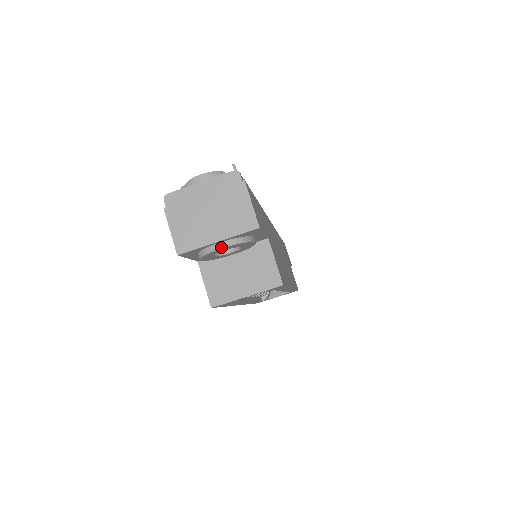
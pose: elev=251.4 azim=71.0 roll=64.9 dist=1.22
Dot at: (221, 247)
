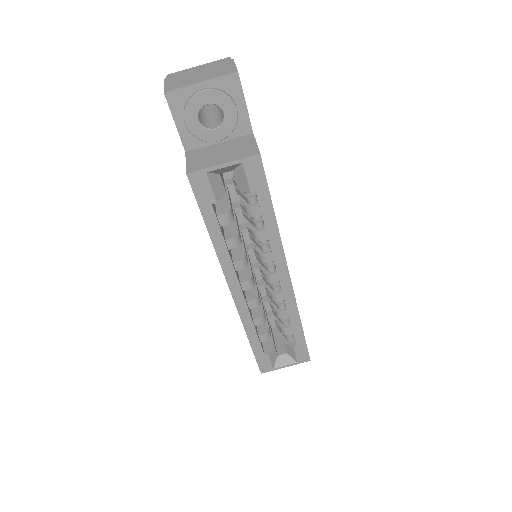
Dot at: (203, 90)
